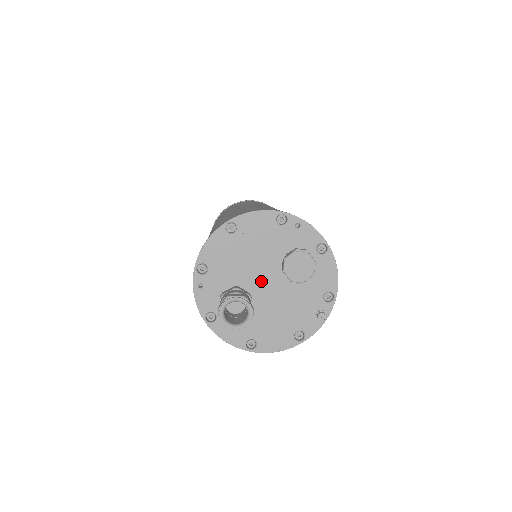
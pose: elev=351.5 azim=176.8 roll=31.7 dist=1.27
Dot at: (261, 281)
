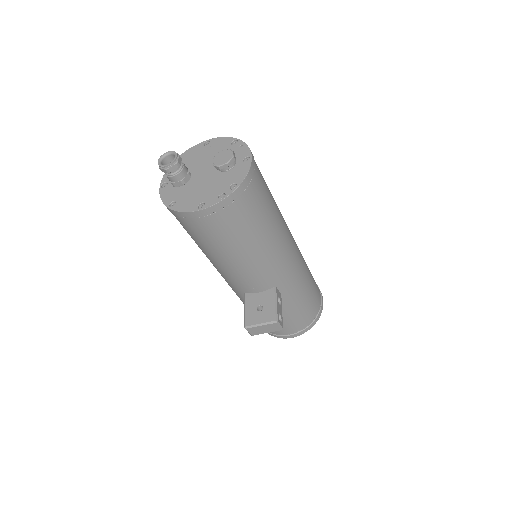
Dot at: (202, 171)
